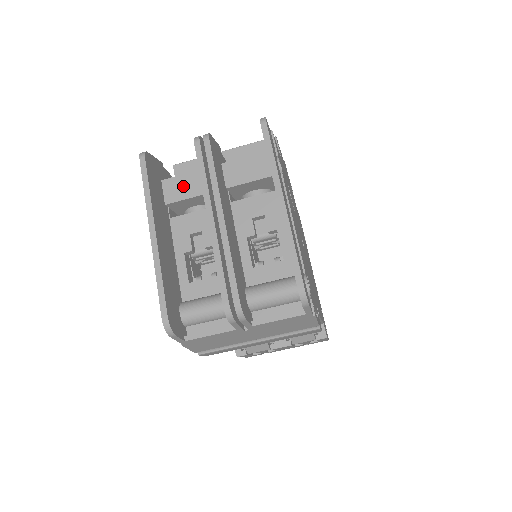
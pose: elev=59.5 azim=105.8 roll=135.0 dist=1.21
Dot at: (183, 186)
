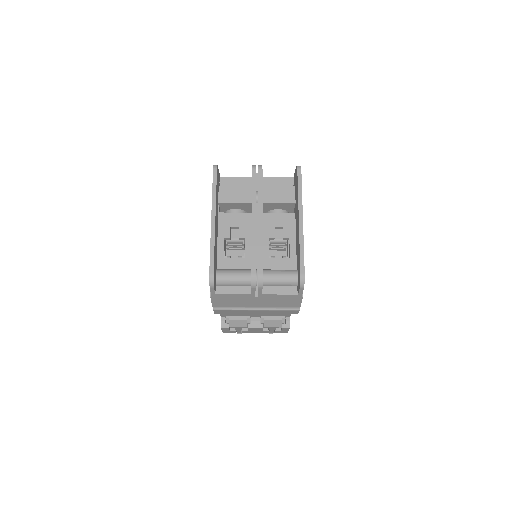
Dot at: (233, 194)
